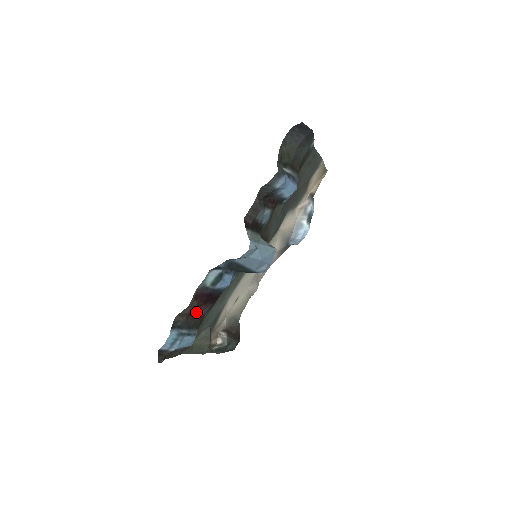
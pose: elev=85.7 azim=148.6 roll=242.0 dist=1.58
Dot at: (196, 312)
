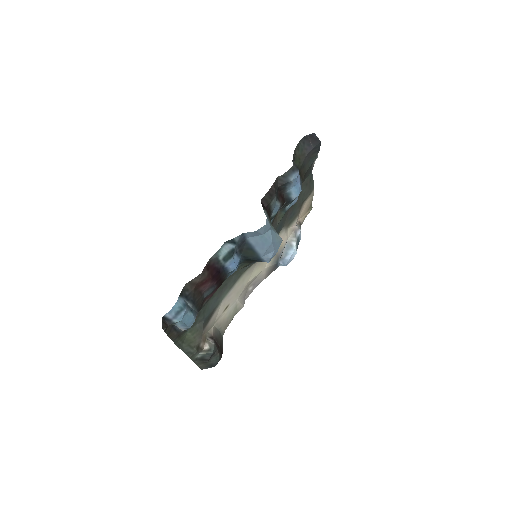
Dot at: (203, 288)
